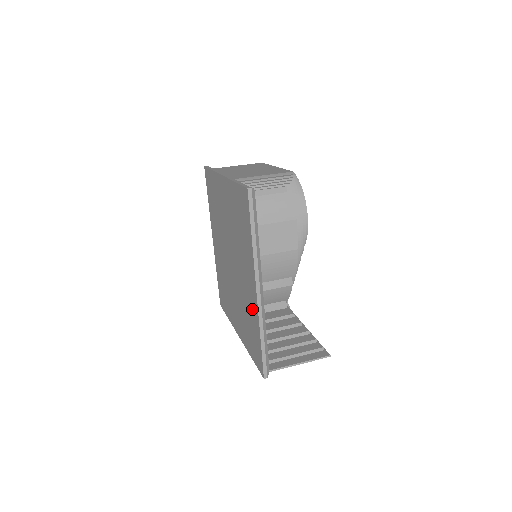
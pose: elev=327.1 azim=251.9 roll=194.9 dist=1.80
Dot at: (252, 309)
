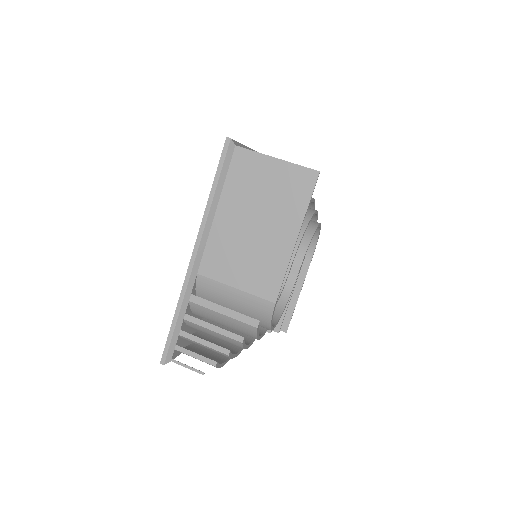
Dot at: occluded
